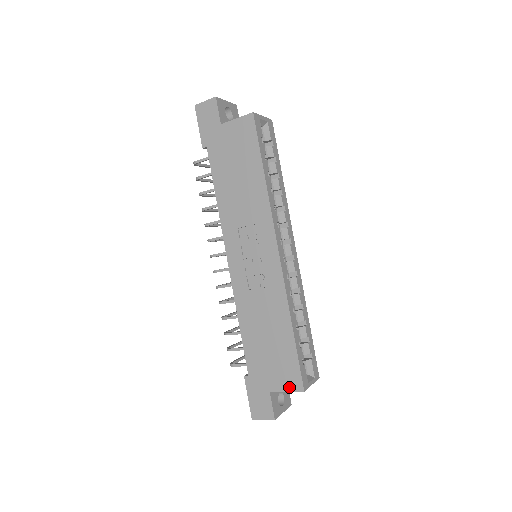
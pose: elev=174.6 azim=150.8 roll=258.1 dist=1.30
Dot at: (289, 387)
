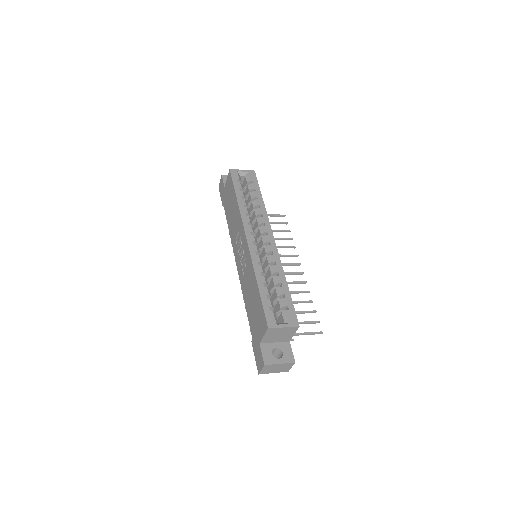
Dot at: (264, 331)
